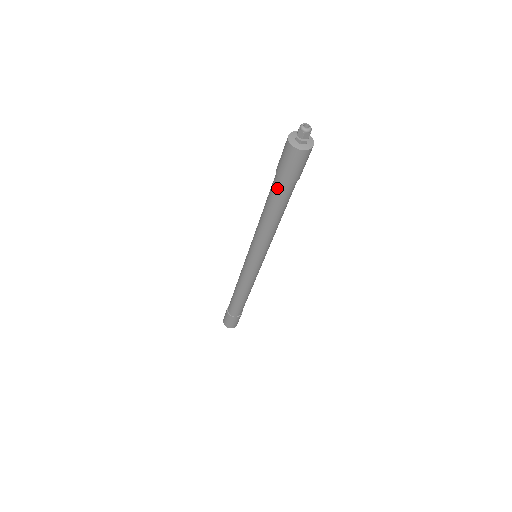
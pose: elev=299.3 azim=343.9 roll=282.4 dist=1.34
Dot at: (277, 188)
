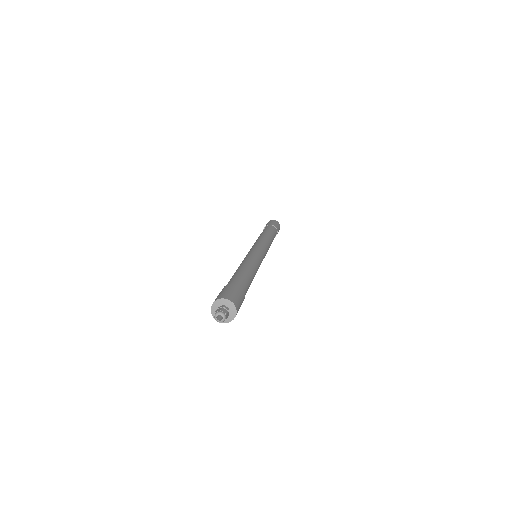
Dot at: occluded
